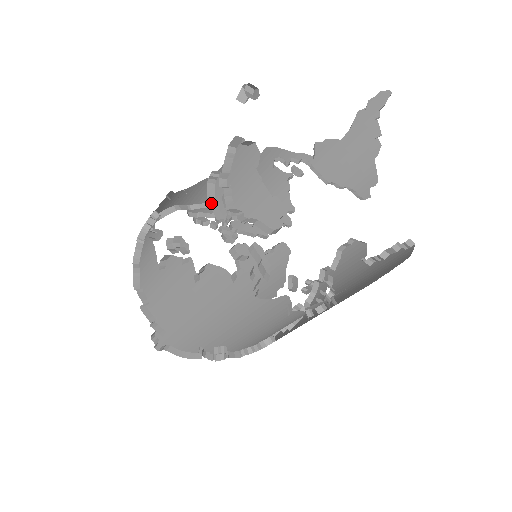
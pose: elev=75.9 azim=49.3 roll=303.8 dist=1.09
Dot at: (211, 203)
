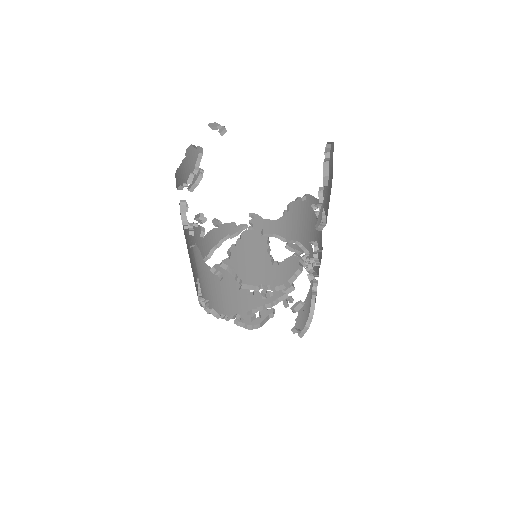
Dot at: (195, 185)
